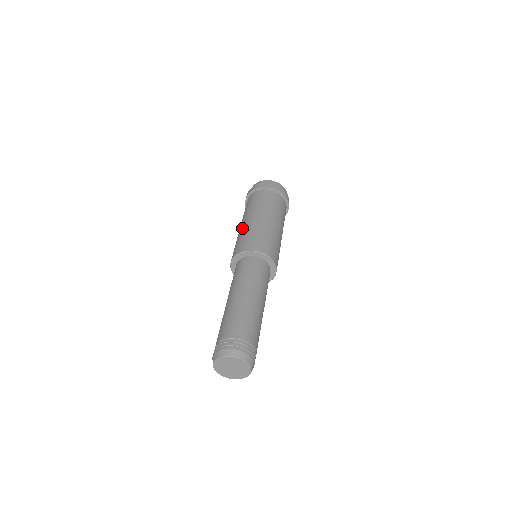
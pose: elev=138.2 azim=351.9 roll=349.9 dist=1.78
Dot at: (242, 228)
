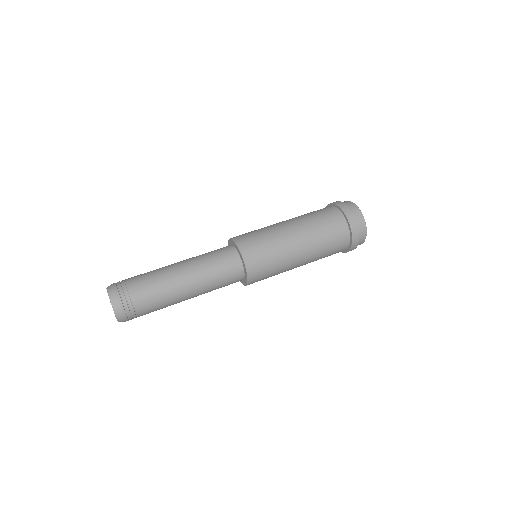
Dot at: occluded
